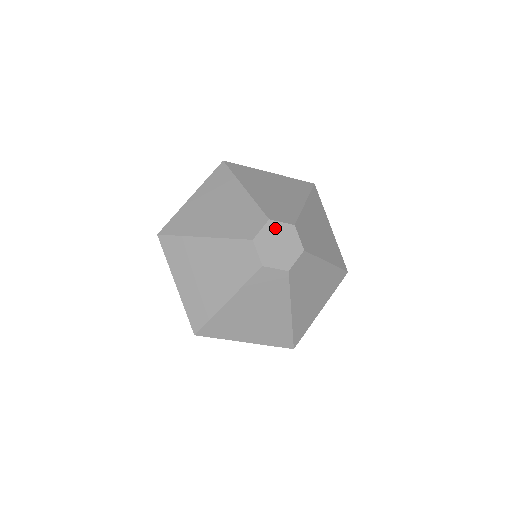
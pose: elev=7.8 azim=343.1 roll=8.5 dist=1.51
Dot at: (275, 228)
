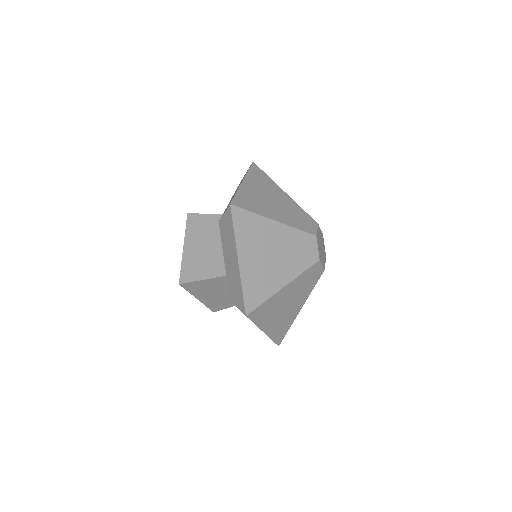
Dot at: (320, 232)
